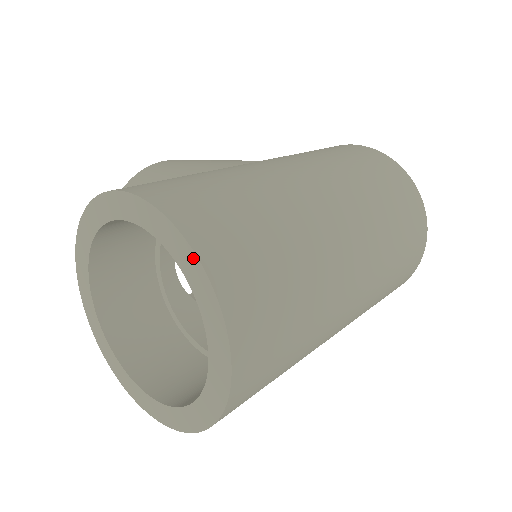
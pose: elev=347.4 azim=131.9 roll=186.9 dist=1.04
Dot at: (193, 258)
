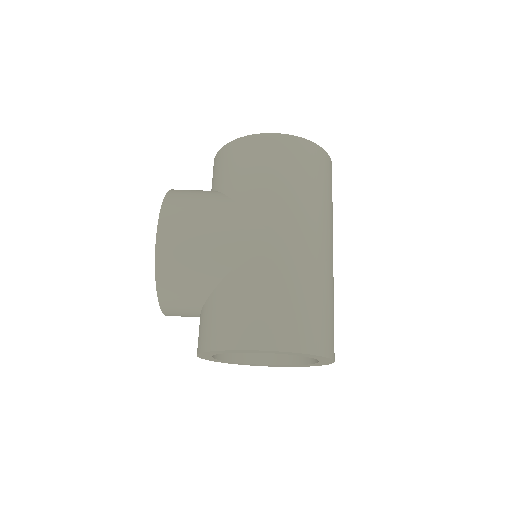
Dot at: (322, 357)
